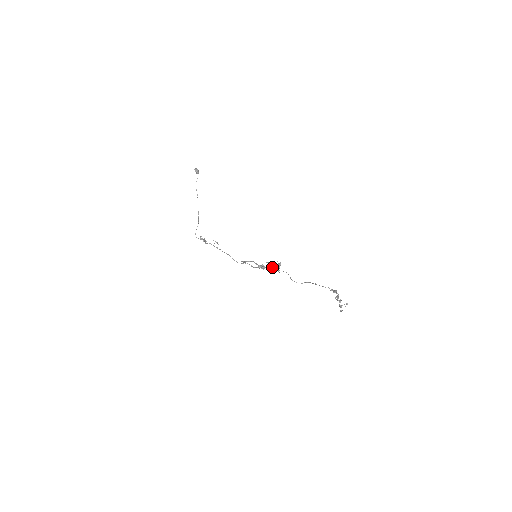
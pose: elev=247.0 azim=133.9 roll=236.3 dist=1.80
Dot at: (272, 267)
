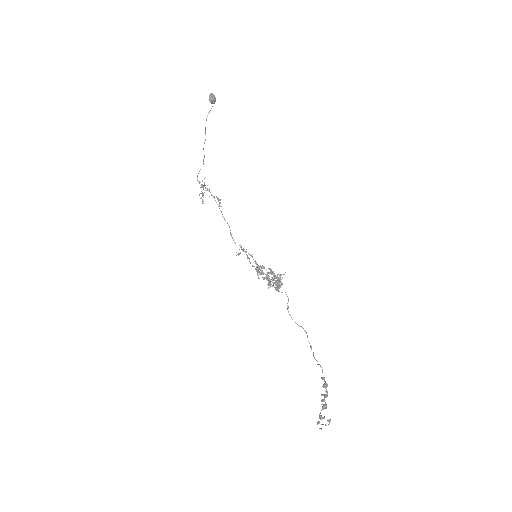
Dot at: occluded
